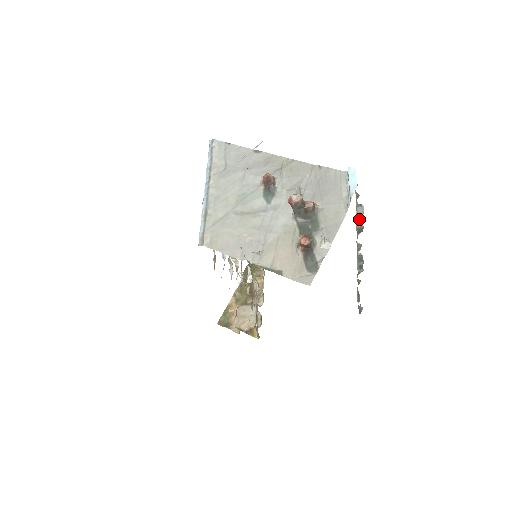
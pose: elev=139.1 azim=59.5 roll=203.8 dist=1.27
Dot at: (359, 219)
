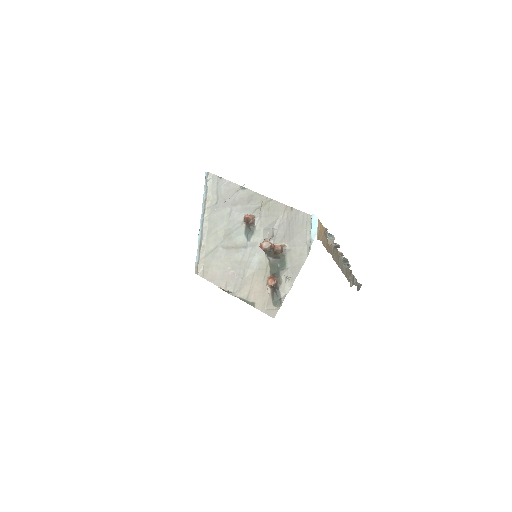
Dot at: (331, 243)
